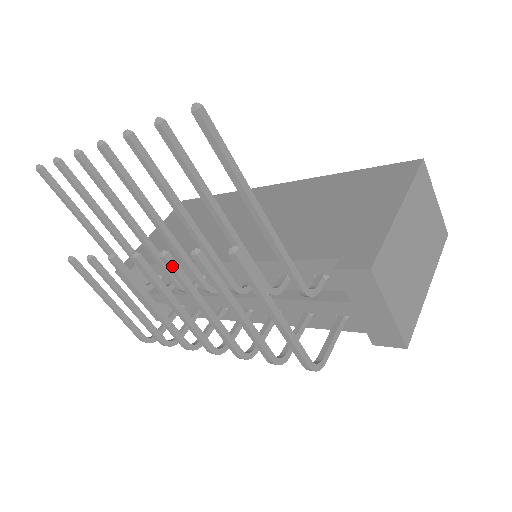
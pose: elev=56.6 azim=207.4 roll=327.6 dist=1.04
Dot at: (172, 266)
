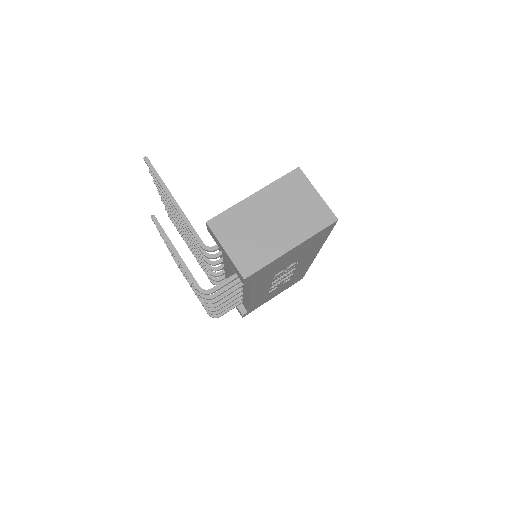
Dot at: occluded
